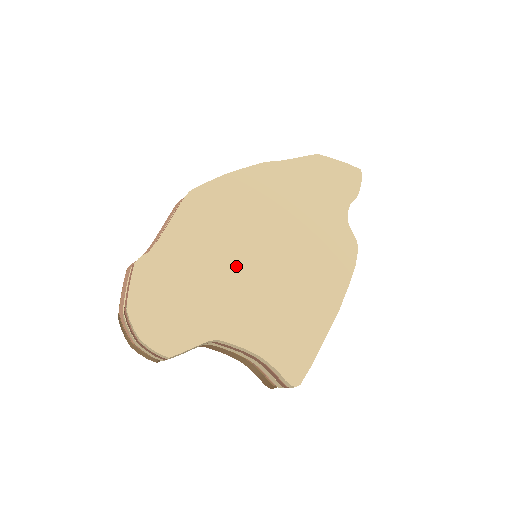
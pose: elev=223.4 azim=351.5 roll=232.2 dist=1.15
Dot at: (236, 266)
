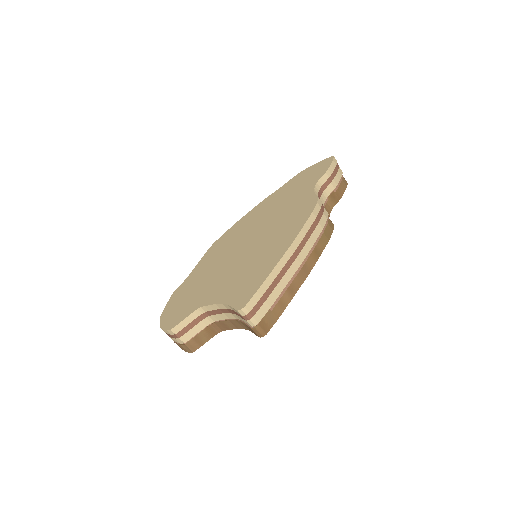
Dot at: (225, 263)
